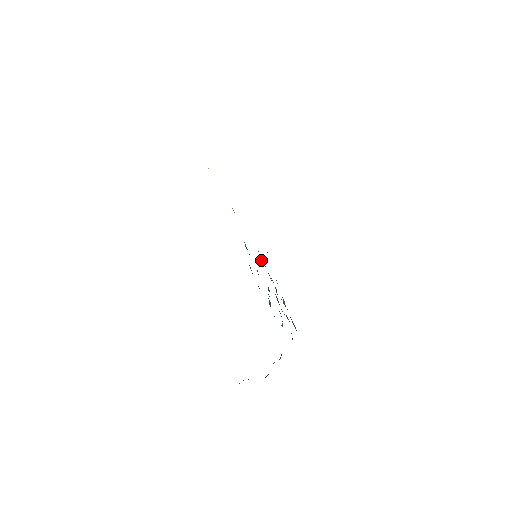
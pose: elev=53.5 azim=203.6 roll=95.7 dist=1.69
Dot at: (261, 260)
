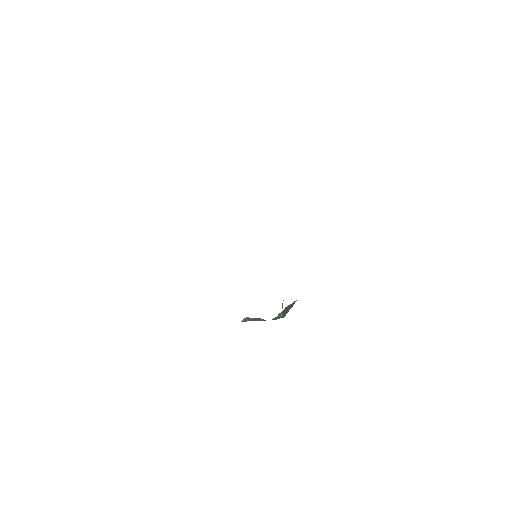
Dot at: occluded
